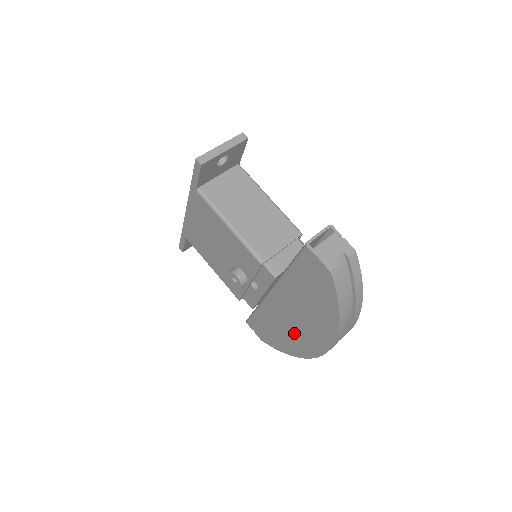
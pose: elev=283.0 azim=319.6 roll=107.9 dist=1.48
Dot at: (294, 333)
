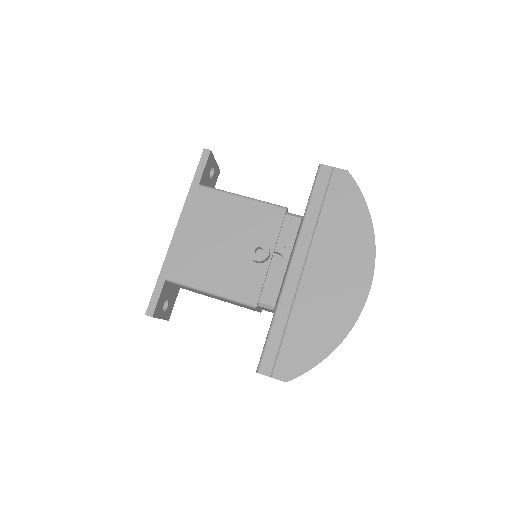
Dot at: (331, 297)
